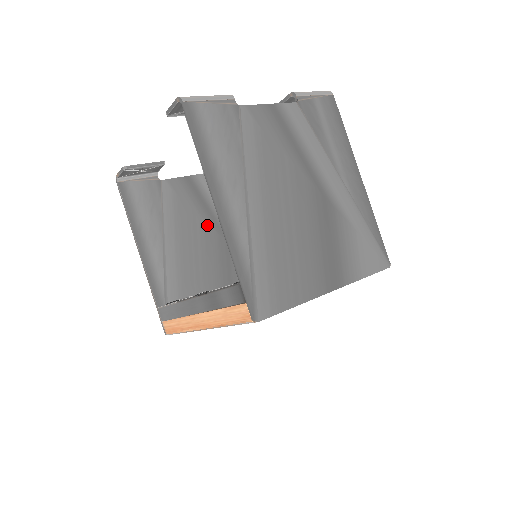
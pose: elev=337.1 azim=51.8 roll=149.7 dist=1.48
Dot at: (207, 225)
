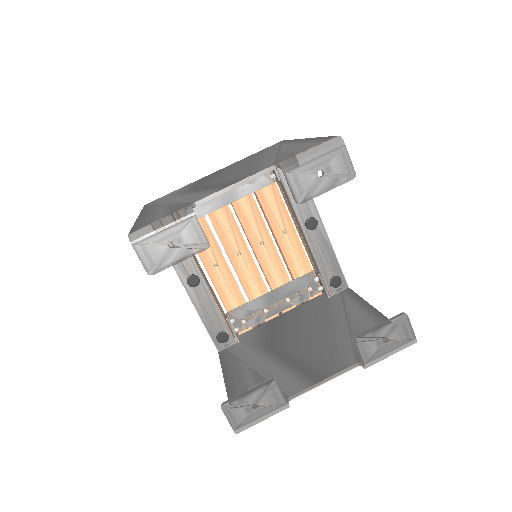
Dot at: occluded
